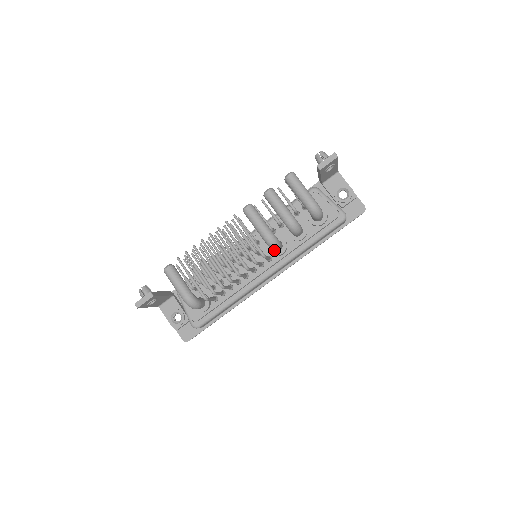
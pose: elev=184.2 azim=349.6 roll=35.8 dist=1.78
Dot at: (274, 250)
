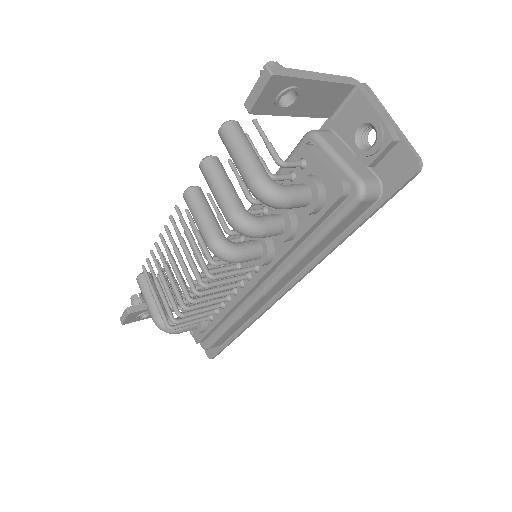
Dot at: (239, 262)
